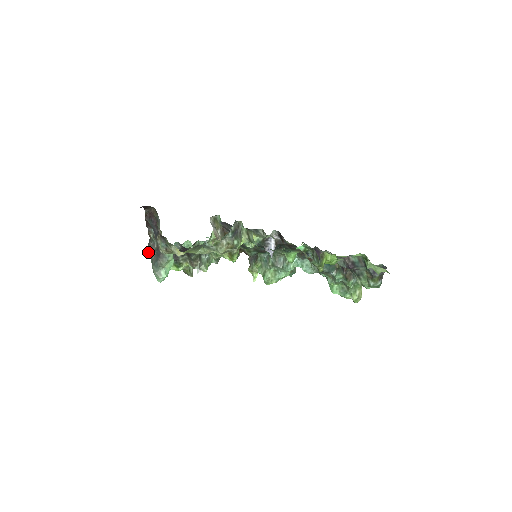
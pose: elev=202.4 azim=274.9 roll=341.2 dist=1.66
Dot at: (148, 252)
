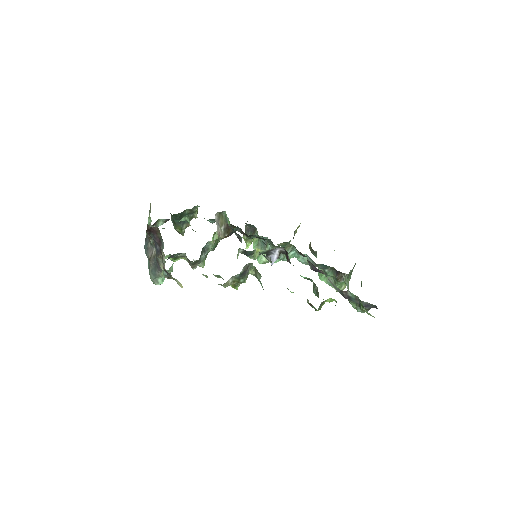
Dot at: (145, 252)
